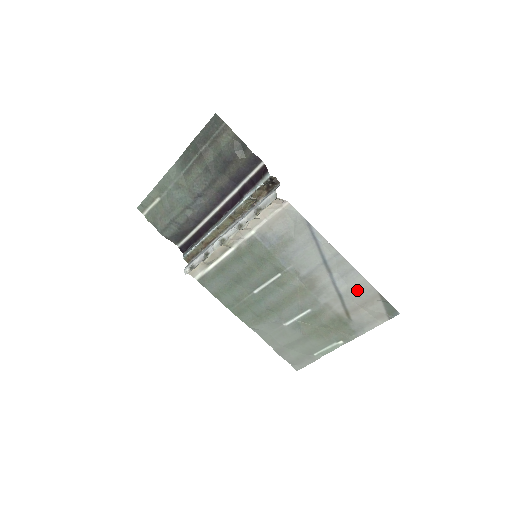
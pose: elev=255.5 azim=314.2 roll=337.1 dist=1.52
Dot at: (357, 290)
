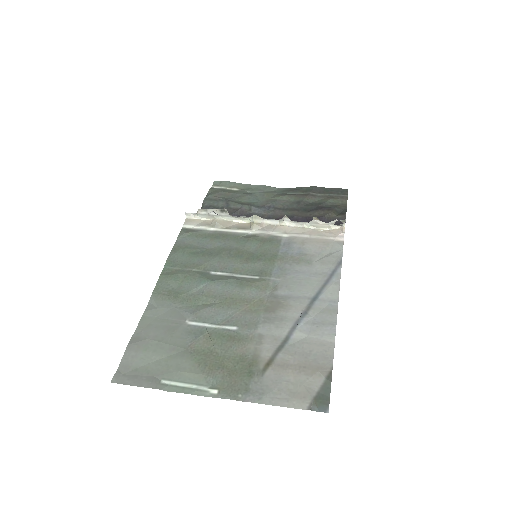
Dot at: (312, 347)
